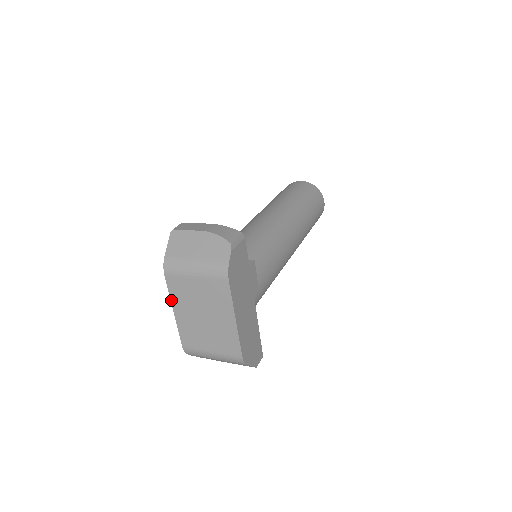
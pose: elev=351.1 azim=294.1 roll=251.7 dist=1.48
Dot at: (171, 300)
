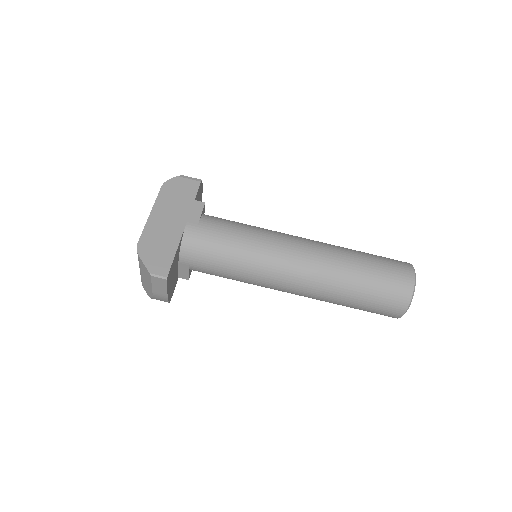
Dot at: occluded
